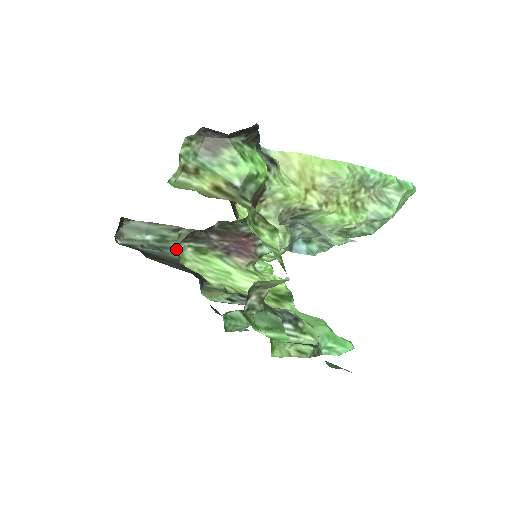
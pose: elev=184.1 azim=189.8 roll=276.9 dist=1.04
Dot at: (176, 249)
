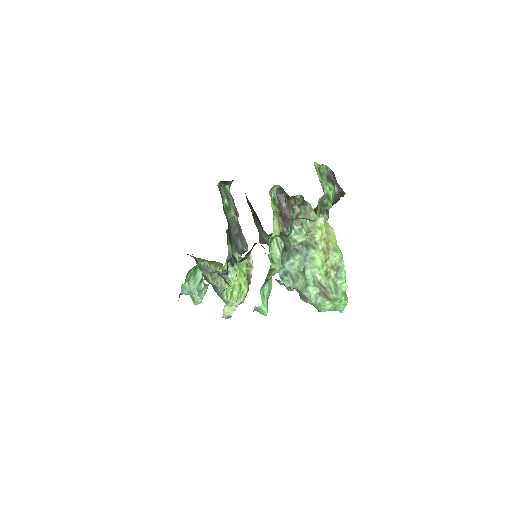
Dot at: (228, 217)
